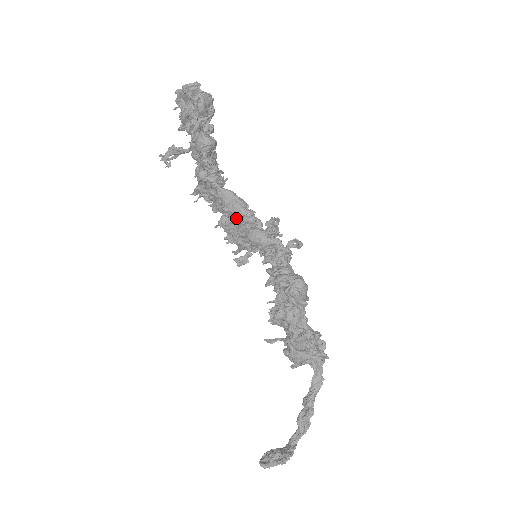
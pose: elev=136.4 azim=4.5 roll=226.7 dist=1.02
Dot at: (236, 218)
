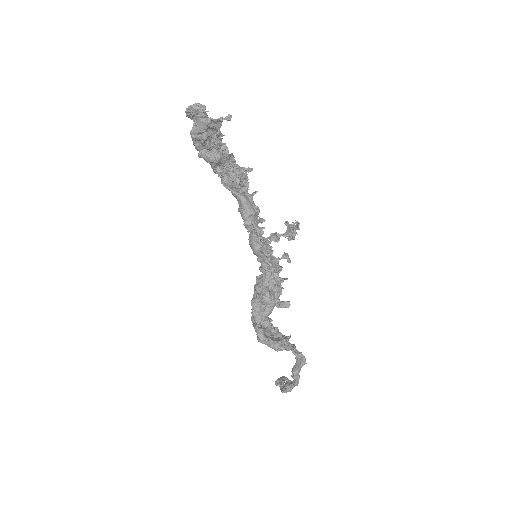
Dot at: (243, 221)
